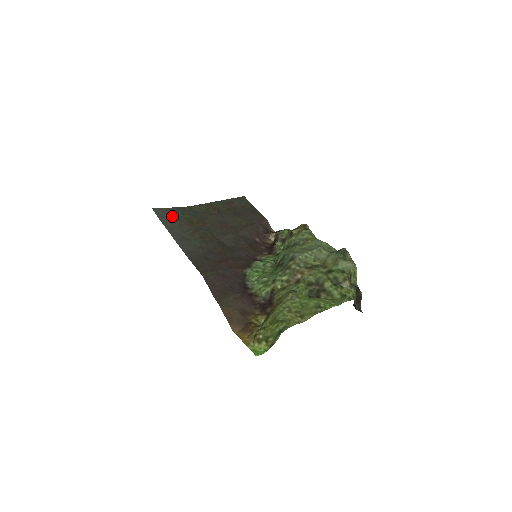
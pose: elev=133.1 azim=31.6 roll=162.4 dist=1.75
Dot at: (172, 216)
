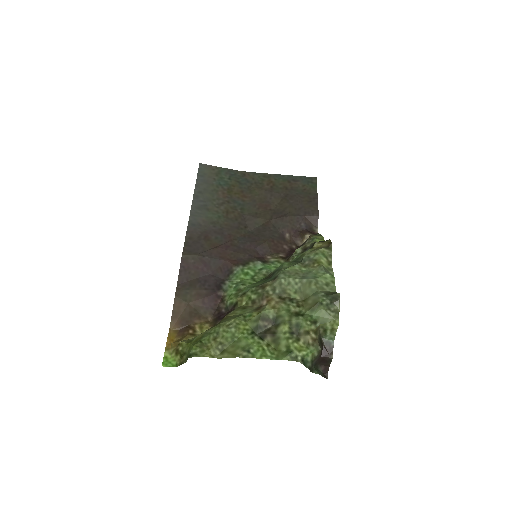
Dot at: (214, 178)
